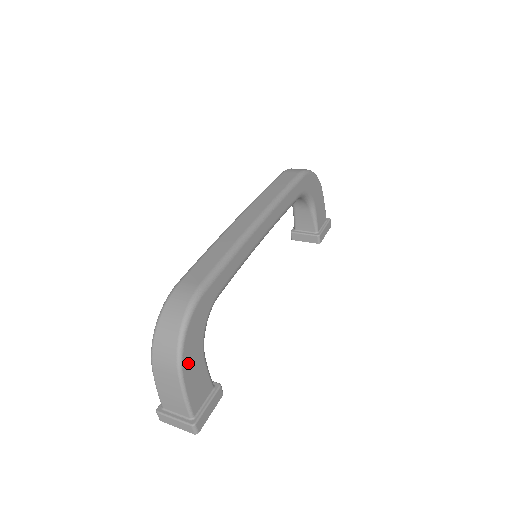
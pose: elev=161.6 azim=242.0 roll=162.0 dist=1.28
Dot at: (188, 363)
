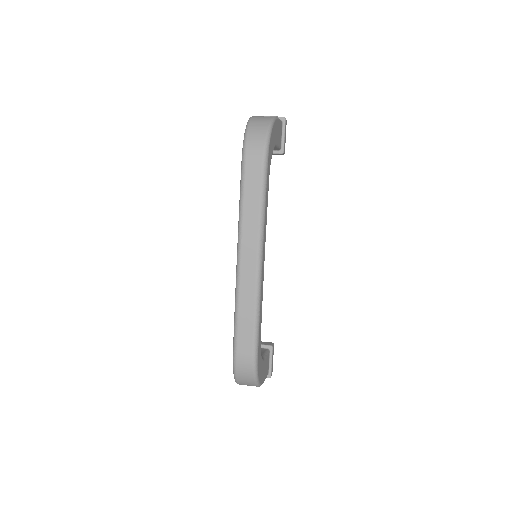
Dot at: (262, 378)
